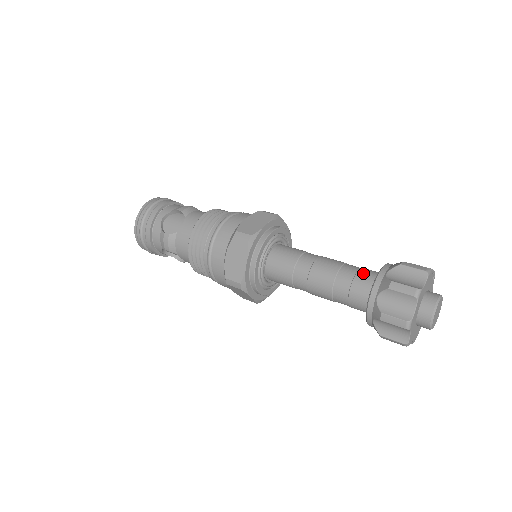
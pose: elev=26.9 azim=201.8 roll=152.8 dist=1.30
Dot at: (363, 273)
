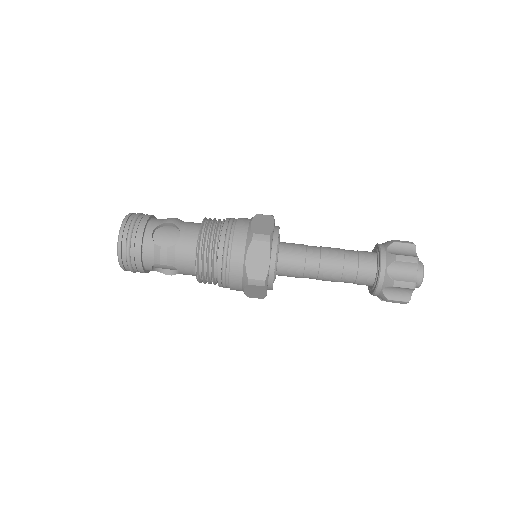
Dot at: (364, 254)
